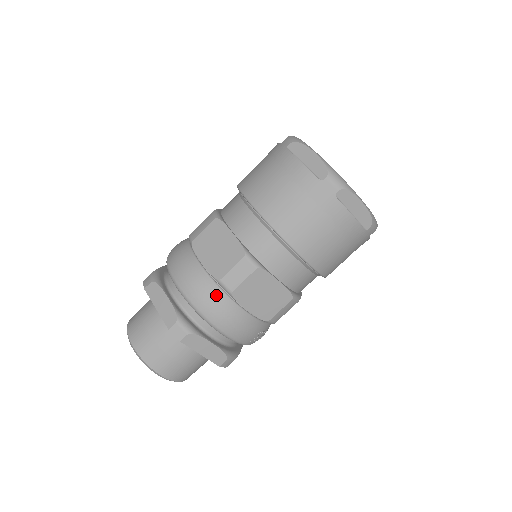
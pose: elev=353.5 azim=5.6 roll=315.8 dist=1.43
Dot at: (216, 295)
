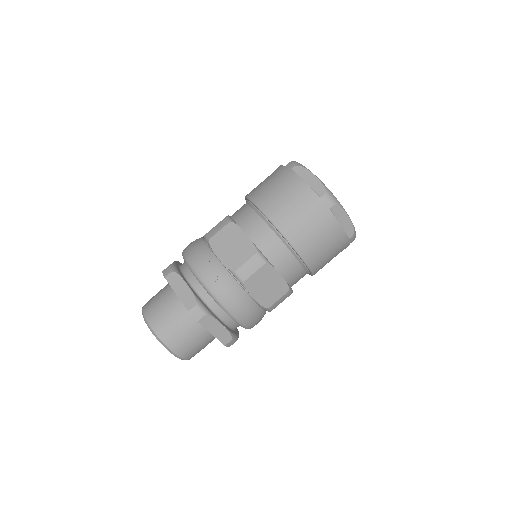
Dot at: (261, 315)
